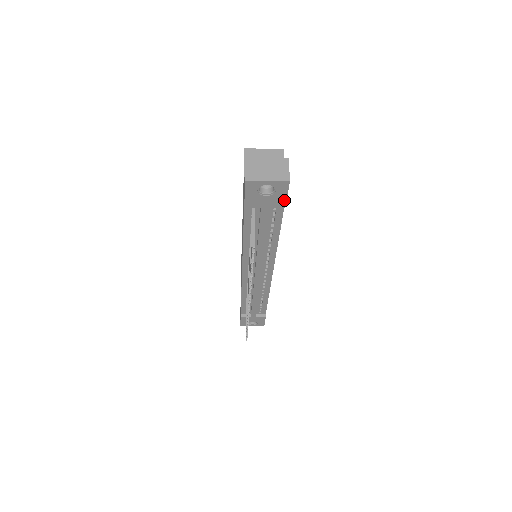
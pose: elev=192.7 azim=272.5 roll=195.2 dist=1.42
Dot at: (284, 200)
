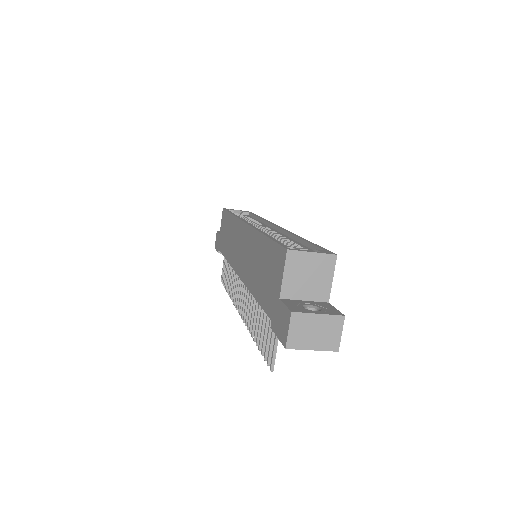
Dot at: occluded
